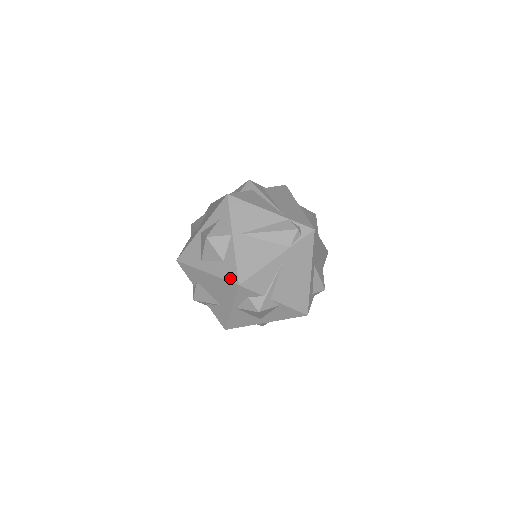
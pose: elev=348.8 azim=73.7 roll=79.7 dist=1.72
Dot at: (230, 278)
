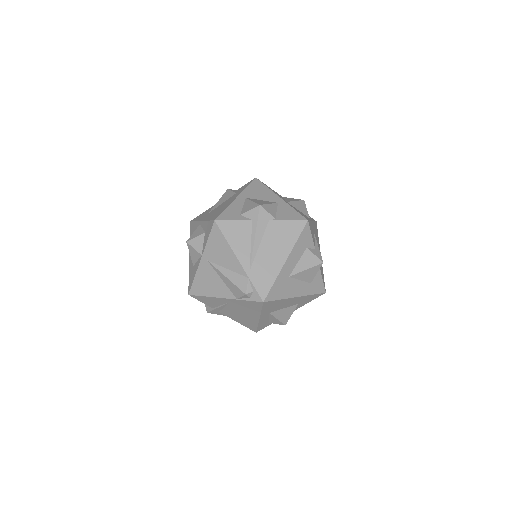
Dot at: (189, 283)
